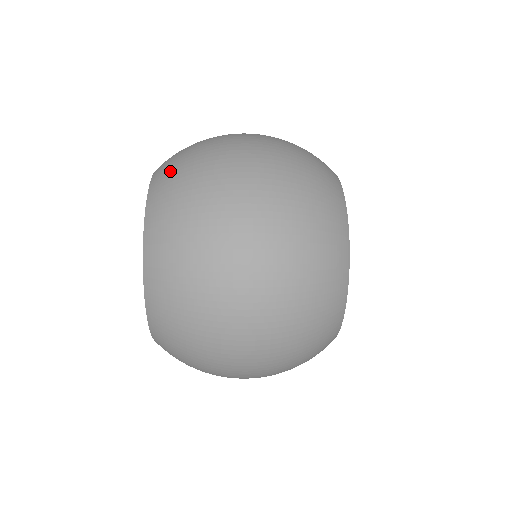
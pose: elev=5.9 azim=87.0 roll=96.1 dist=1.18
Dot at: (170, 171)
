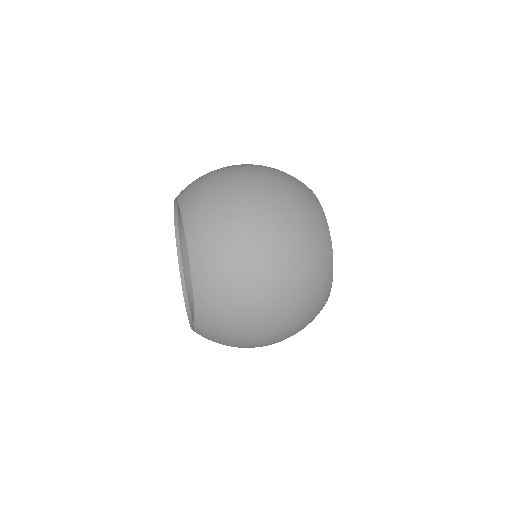
Dot at: (207, 246)
